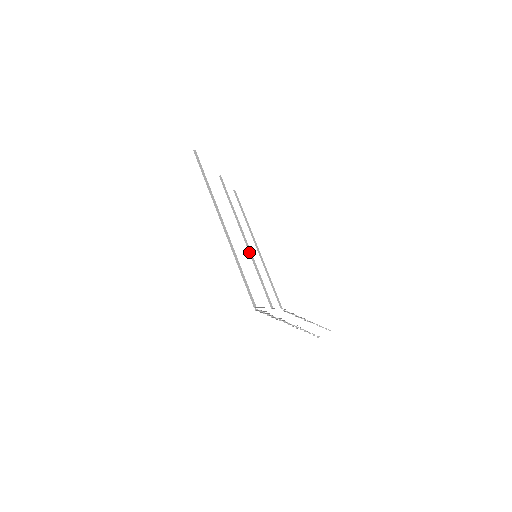
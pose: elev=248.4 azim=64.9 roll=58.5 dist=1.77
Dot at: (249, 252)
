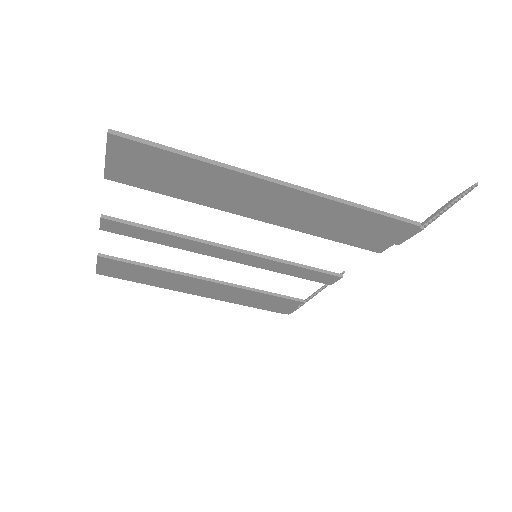
Dot at: (252, 255)
